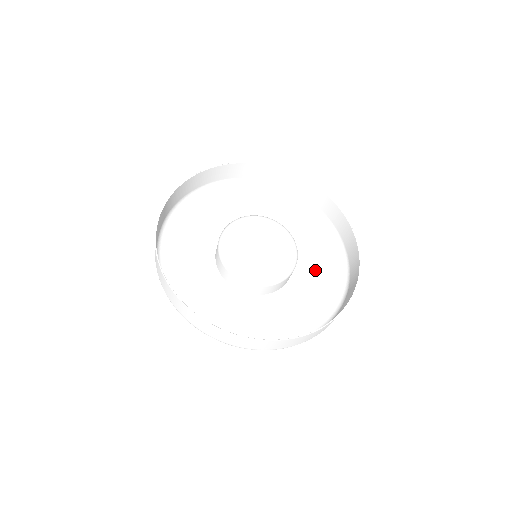
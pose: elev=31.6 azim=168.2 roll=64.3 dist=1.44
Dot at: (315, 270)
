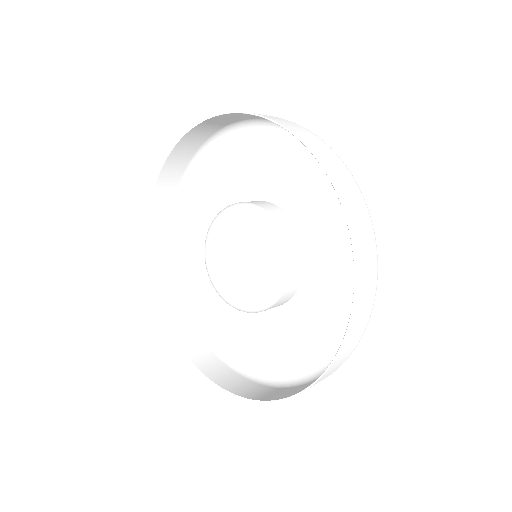
Dot at: (312, 325)
